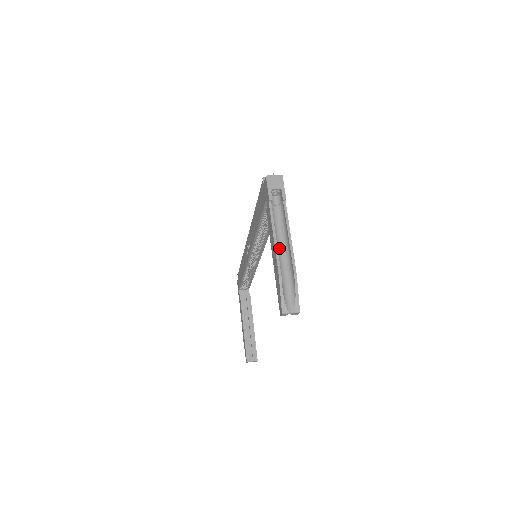
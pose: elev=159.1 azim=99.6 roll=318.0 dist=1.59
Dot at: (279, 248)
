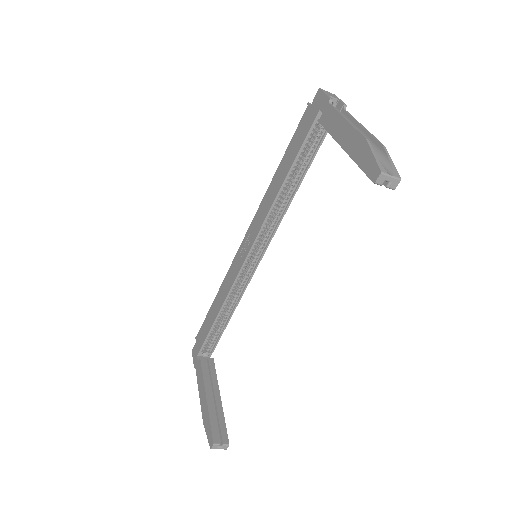
Dot at: occluded
